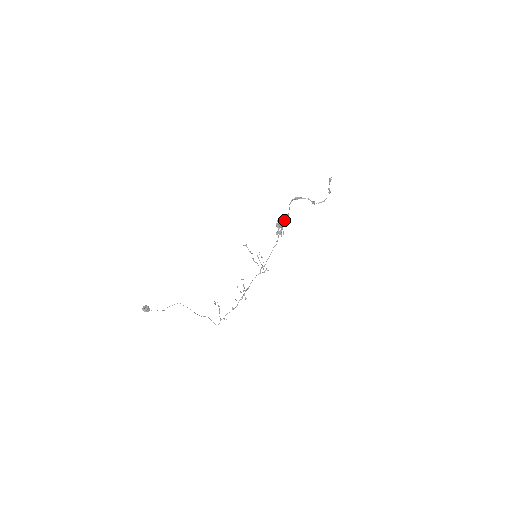
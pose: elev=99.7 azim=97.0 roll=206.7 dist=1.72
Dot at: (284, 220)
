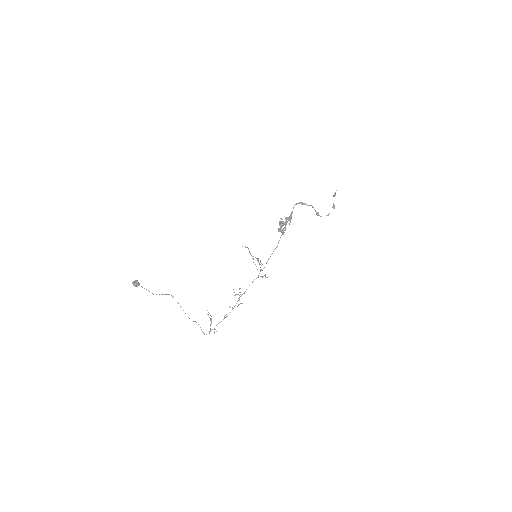
Dot at: (287, 218)
